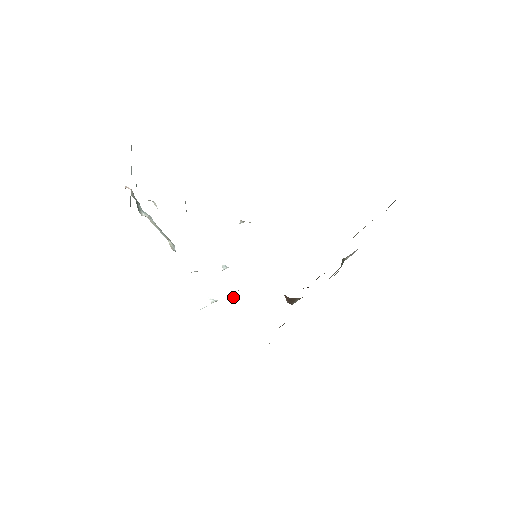
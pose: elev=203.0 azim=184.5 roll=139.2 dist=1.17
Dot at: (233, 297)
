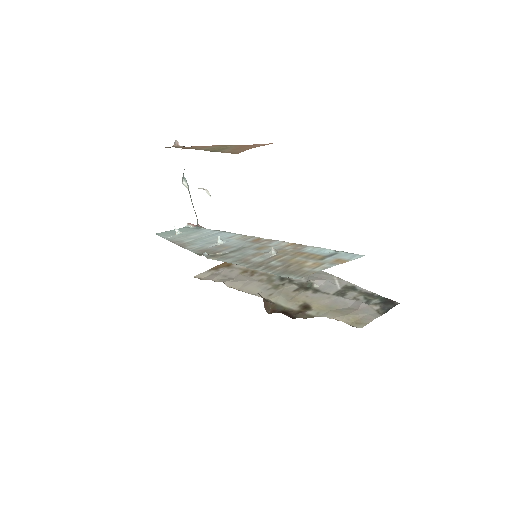
Dot at: (189, 225)
